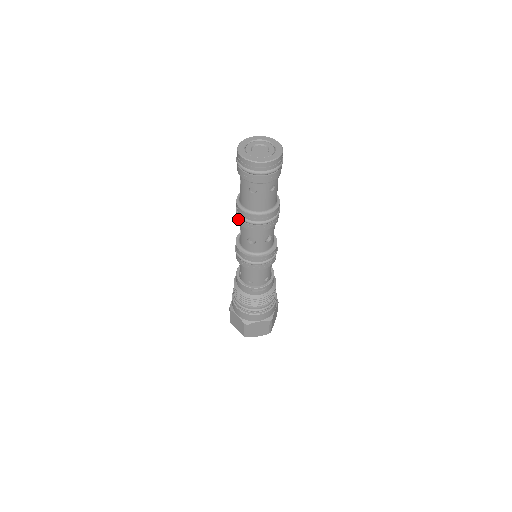
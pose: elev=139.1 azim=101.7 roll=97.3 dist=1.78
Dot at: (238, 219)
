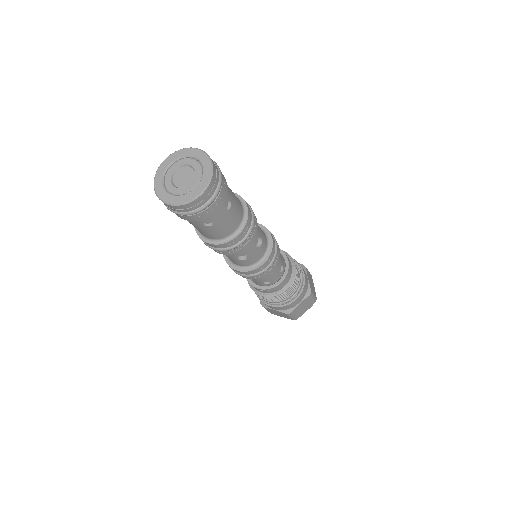
Dot at: occluded
